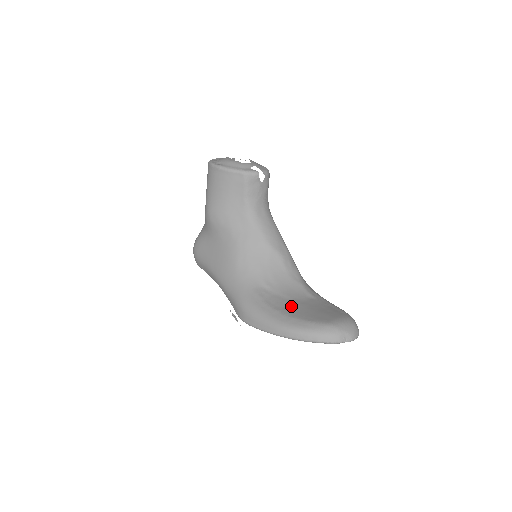
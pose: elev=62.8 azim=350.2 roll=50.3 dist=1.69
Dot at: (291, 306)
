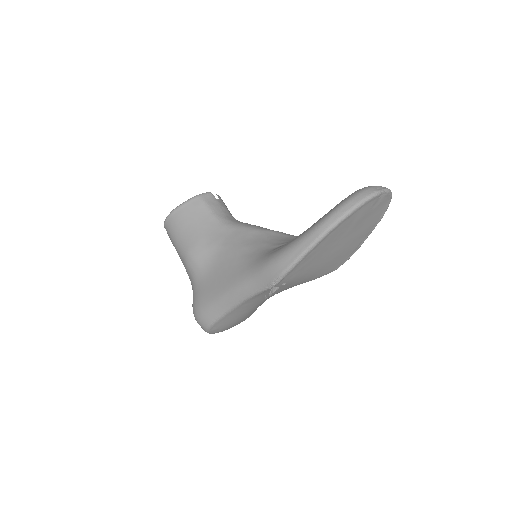
Dot at: occluded
